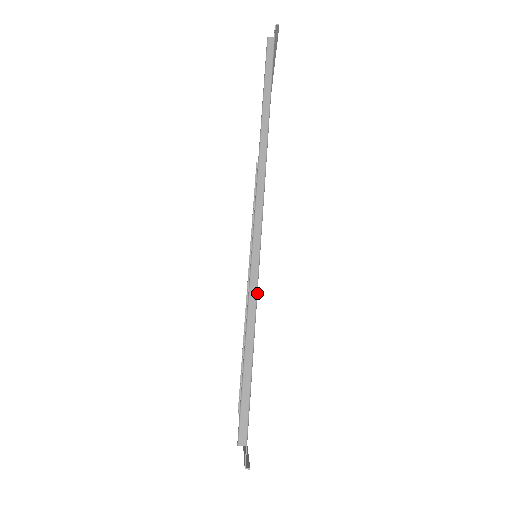
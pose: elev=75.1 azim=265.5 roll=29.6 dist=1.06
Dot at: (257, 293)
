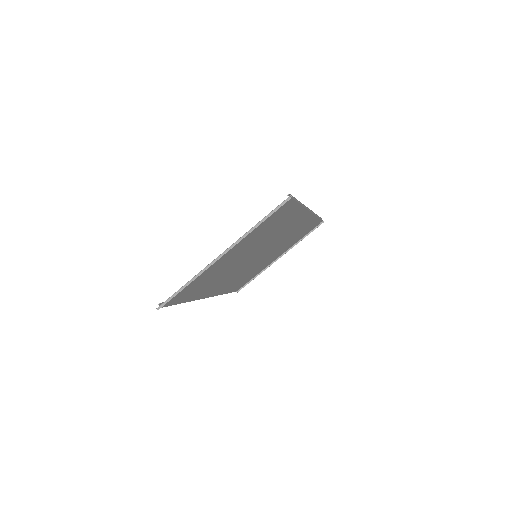
Dot at: (305, 207)
